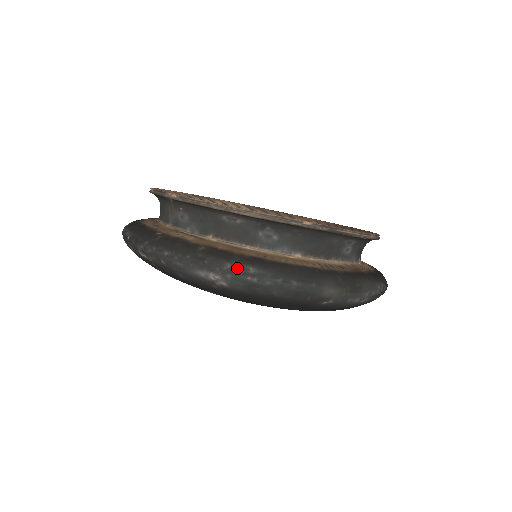
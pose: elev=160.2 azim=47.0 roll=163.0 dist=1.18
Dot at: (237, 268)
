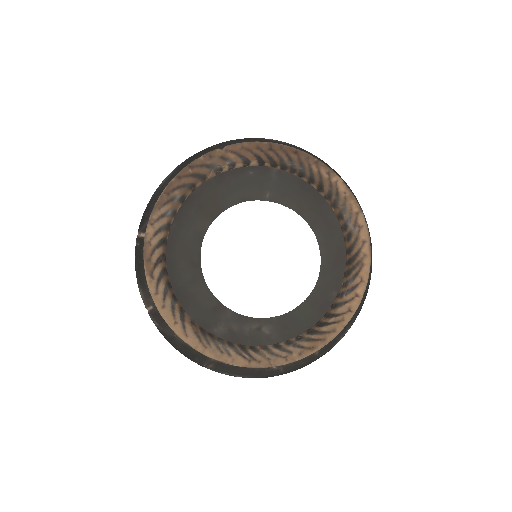
Dot at: occluded
